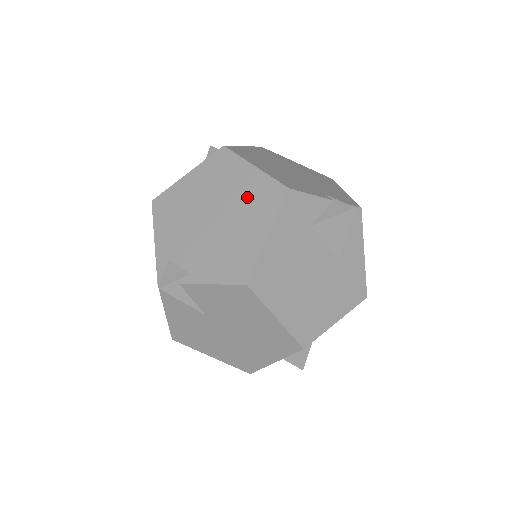
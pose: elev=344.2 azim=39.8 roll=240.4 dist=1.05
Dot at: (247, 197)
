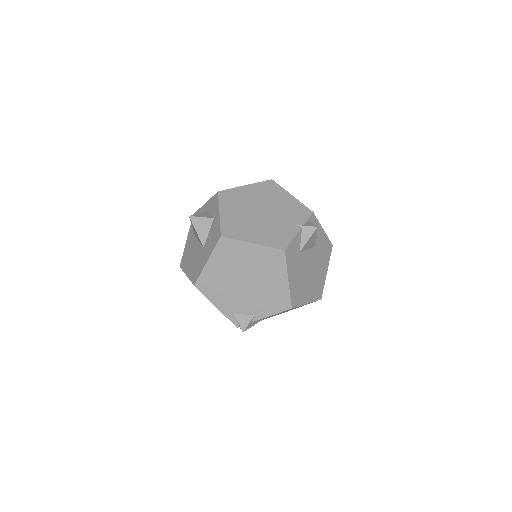
Dot at: (261, 264)
